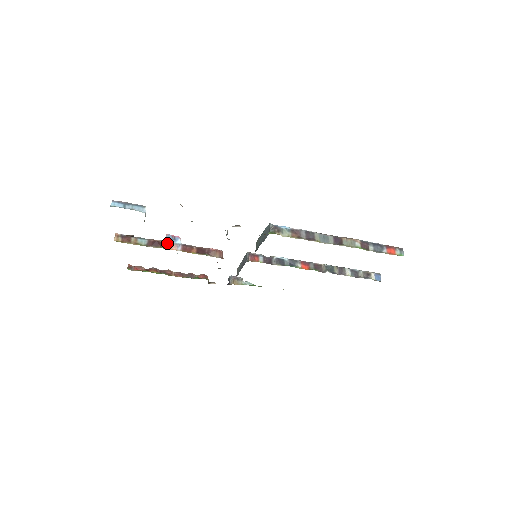
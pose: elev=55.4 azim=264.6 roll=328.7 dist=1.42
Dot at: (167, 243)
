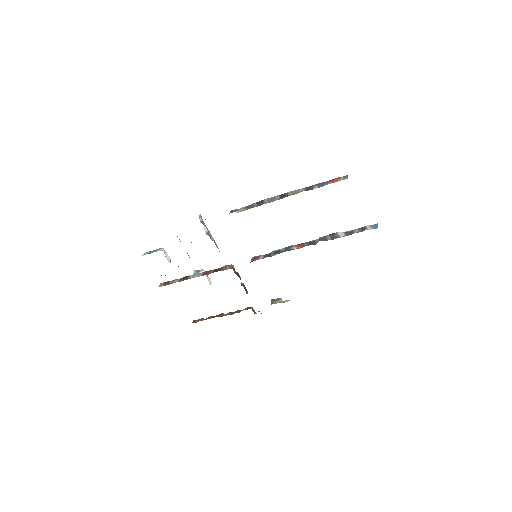
Dot at: (193, 276)
